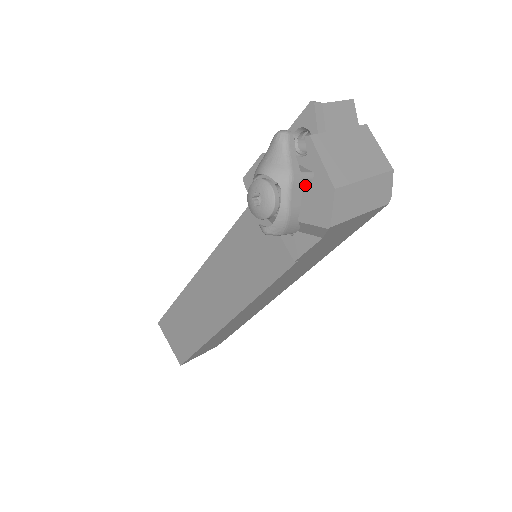
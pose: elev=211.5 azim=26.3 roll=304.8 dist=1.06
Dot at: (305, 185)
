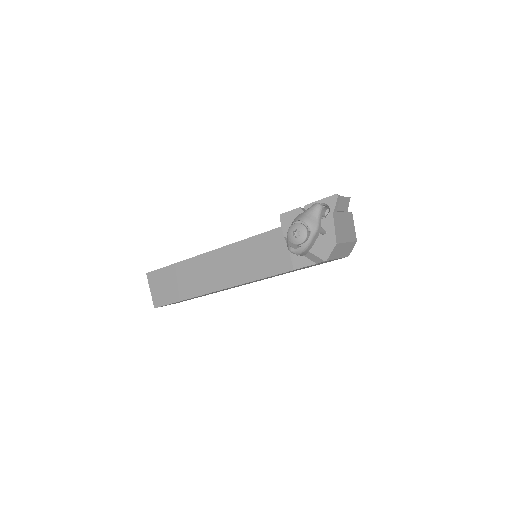
Dot at: (320, 235)
